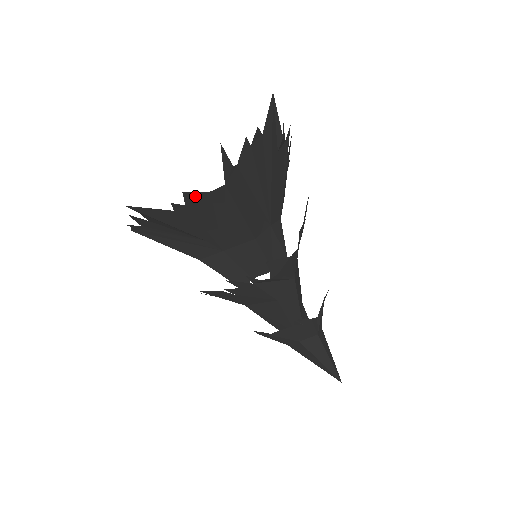
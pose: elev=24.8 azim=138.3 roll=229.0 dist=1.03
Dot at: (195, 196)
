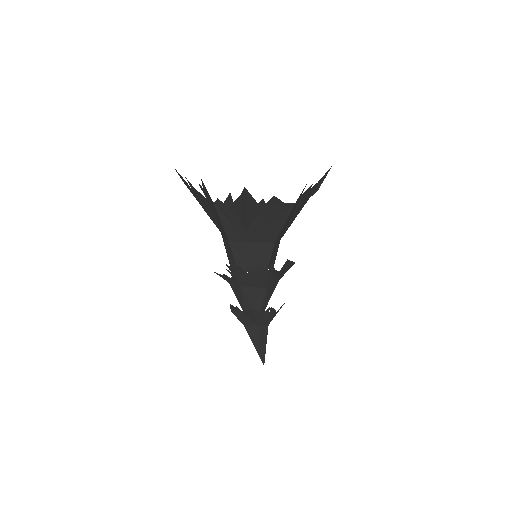
Dot at: (276, 201)
